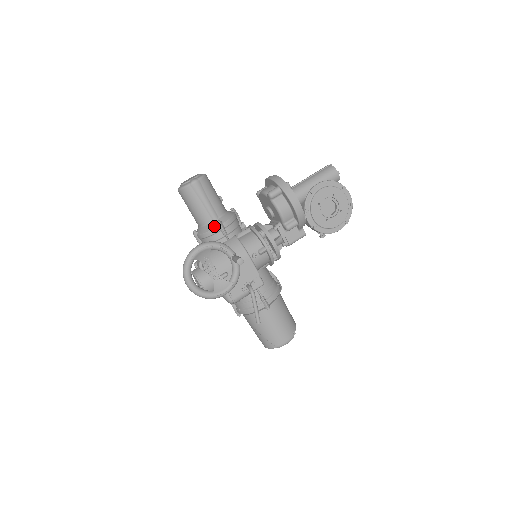
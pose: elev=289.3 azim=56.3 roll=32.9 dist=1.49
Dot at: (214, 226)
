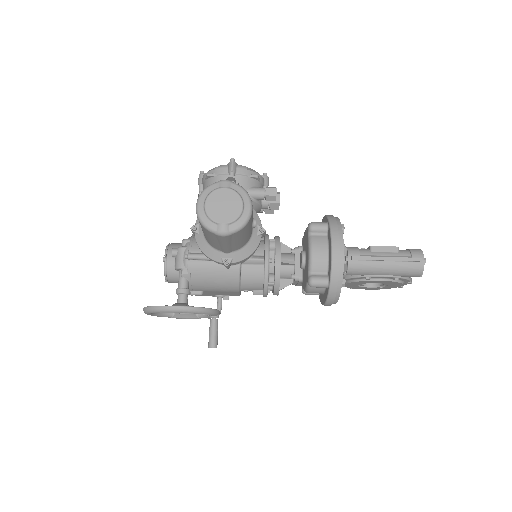
Dot at: (219, 259)
